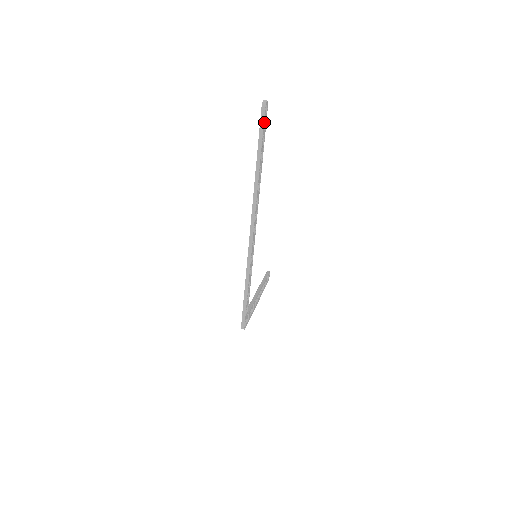
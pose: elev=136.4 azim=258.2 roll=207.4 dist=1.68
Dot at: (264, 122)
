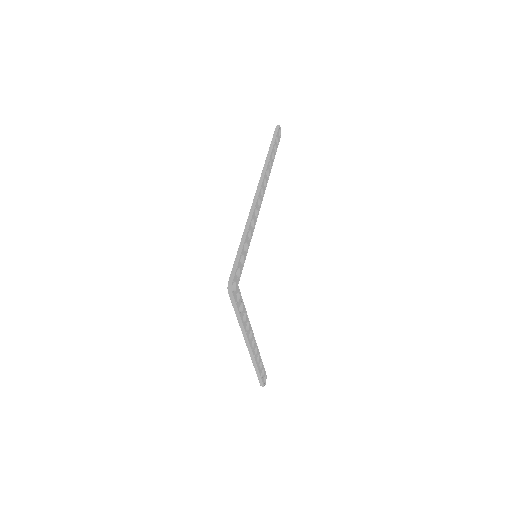
Dot at: (277, 135)
